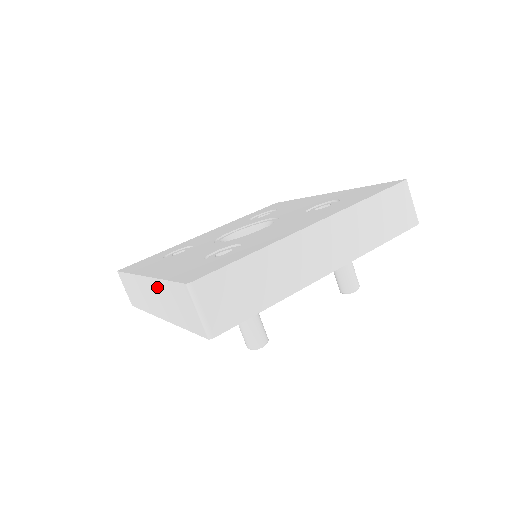
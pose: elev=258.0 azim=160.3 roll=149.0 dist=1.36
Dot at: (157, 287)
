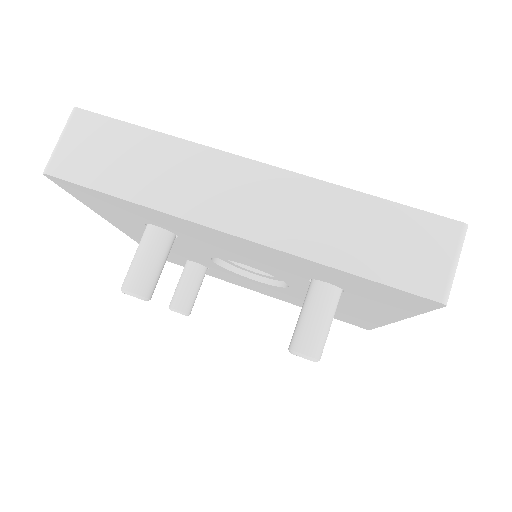
Dot at: (311, 193)
